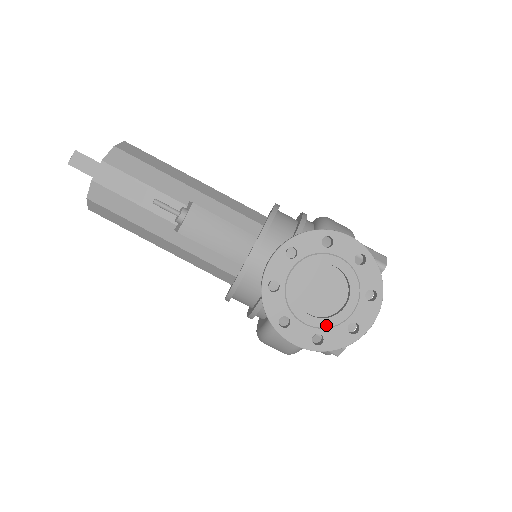
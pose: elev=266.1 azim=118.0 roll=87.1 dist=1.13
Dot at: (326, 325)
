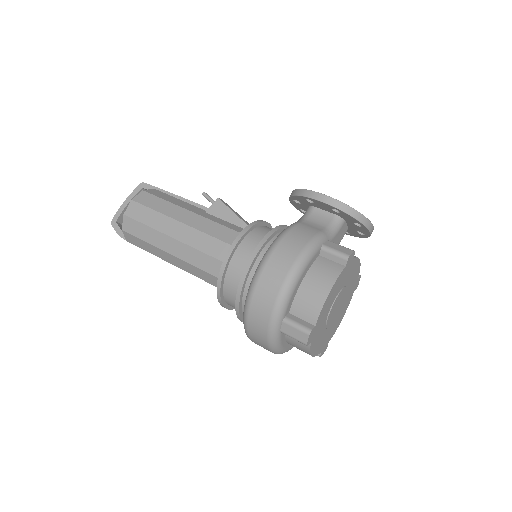
Dot at: occluded
